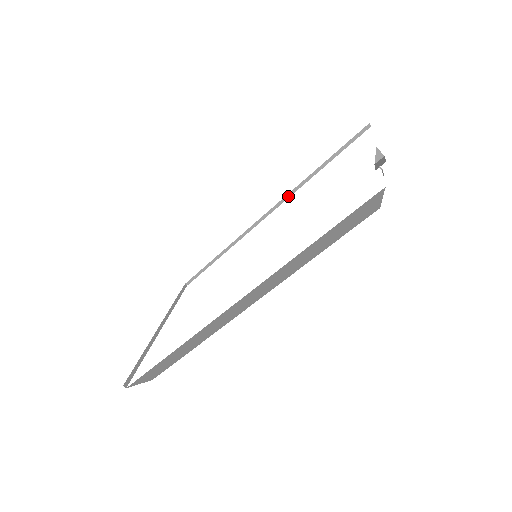
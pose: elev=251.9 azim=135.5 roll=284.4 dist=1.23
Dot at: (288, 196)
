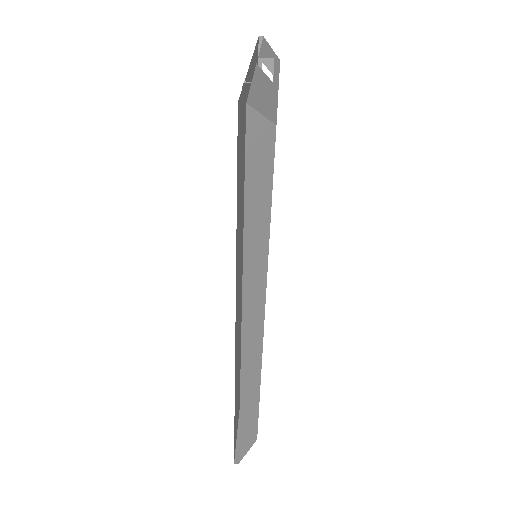
Dot at: occluded
